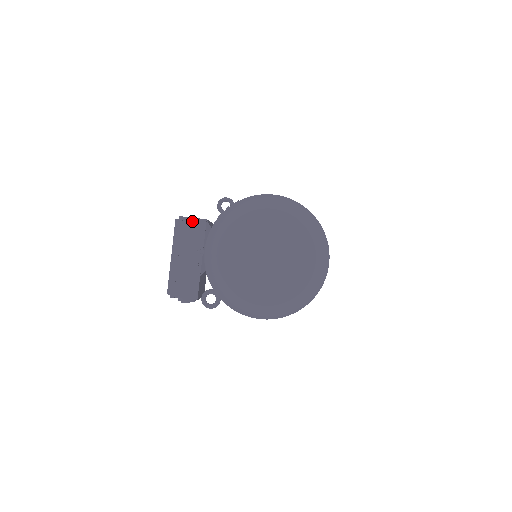
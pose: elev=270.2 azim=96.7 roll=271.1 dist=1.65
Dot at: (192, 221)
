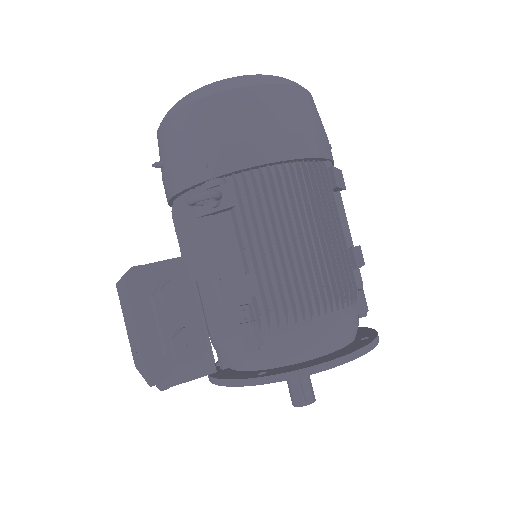
Dot at: occluded
